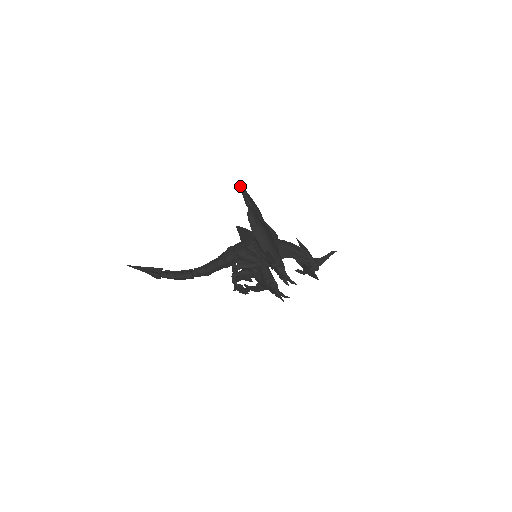
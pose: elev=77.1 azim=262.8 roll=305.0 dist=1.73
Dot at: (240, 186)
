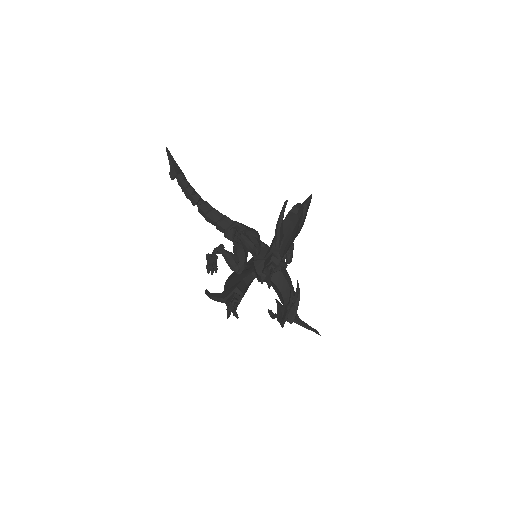
Dot at: (310, 195)
